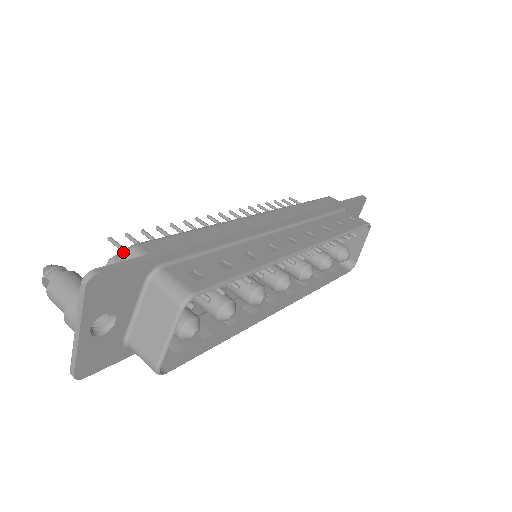
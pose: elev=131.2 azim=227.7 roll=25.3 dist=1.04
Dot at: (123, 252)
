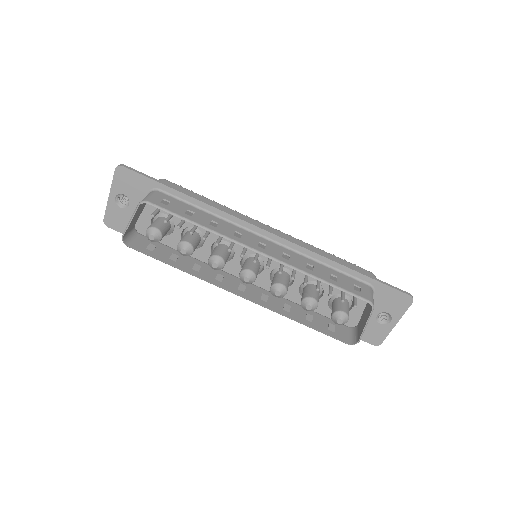
Dot at: occluded
